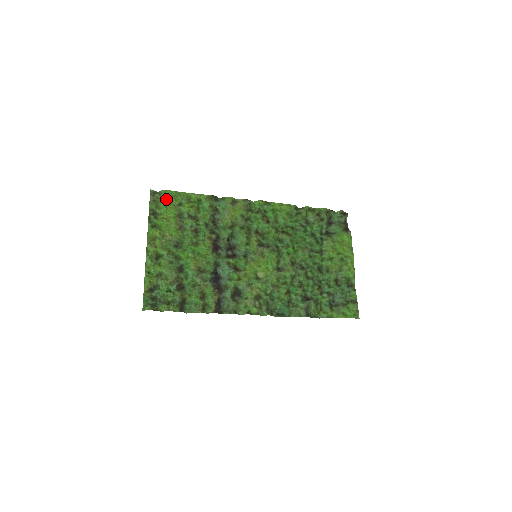
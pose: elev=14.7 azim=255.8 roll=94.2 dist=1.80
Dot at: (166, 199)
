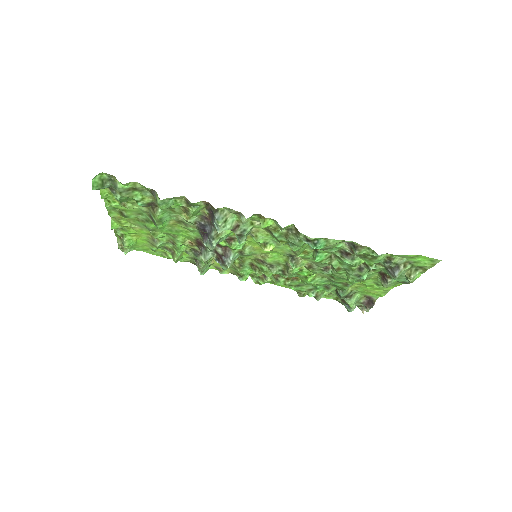
Dot at: (136, 247)
